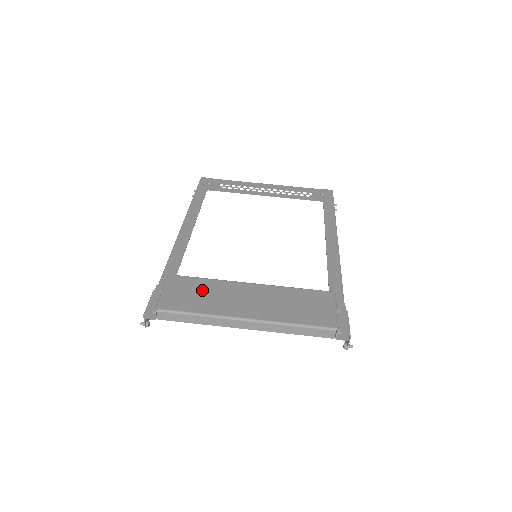
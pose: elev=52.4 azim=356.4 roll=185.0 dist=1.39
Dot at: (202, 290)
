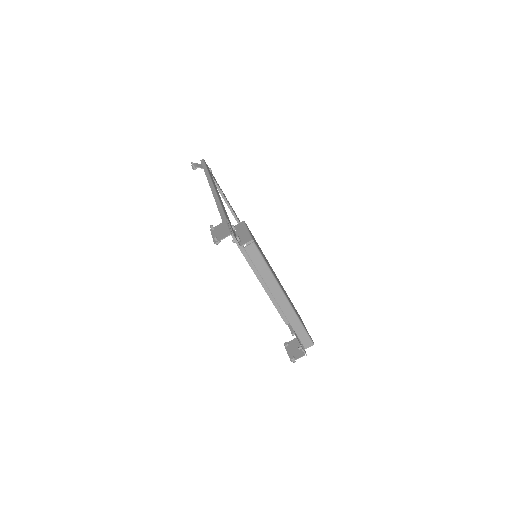
Dot at: occluded
